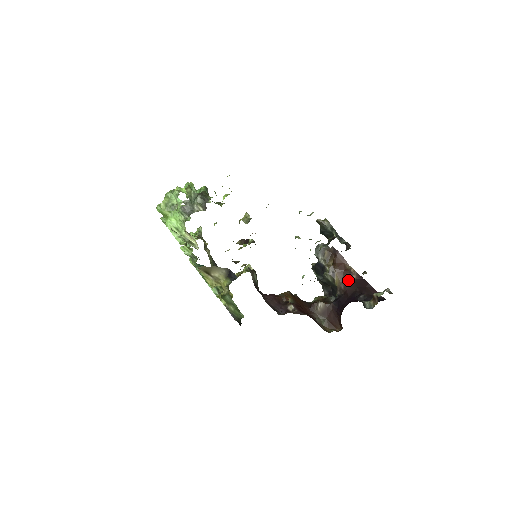
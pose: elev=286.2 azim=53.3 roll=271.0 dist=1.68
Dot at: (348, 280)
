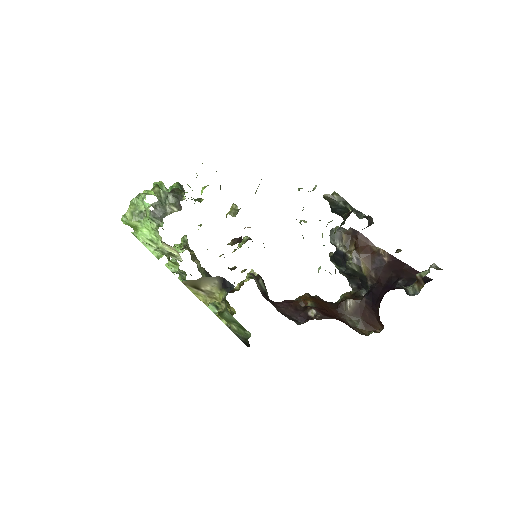
Dot at: (378, 265)
